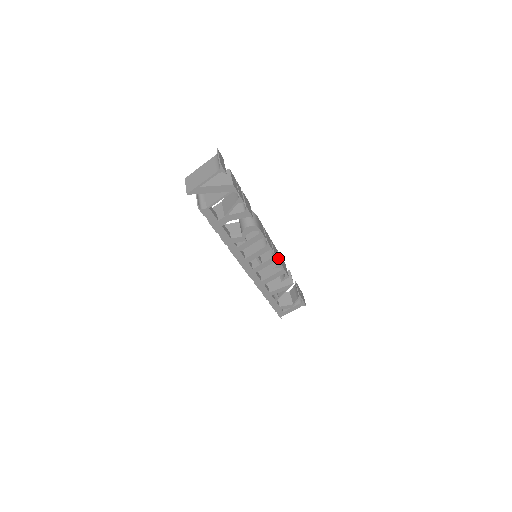
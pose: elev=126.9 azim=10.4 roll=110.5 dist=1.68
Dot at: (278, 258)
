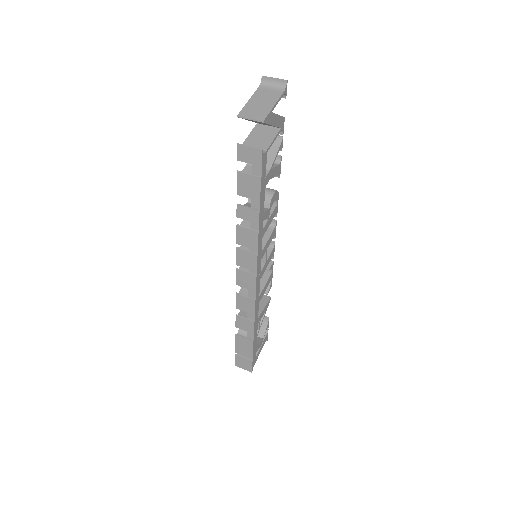
Dot at: occluded
